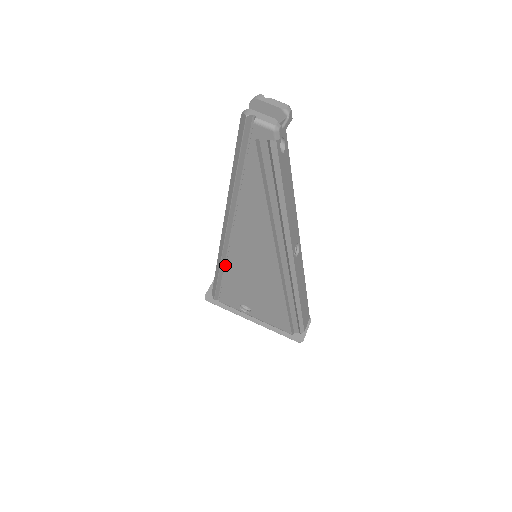
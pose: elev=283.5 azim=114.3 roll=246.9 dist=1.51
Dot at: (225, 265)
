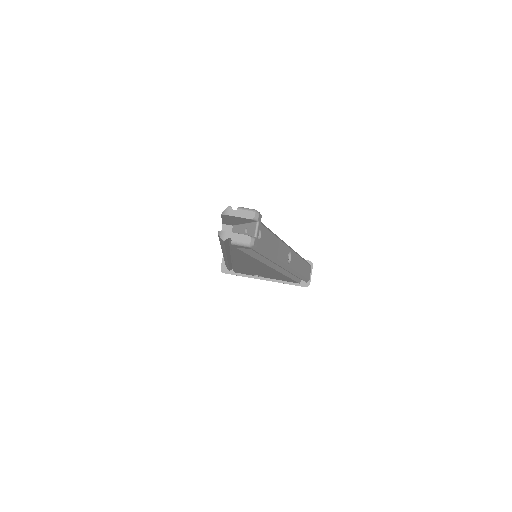
Dot at: (232, 263)
